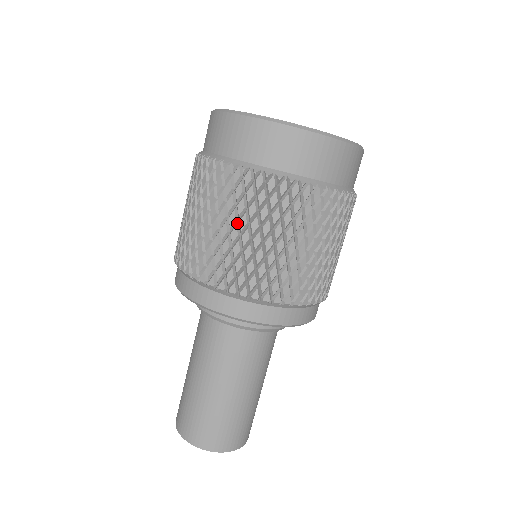
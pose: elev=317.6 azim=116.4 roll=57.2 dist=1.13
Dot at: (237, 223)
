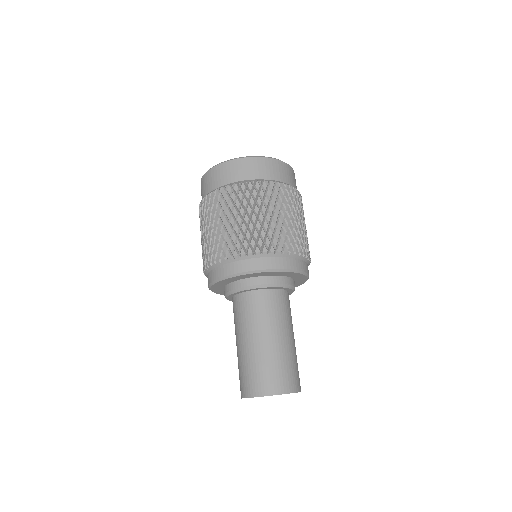
Dot at: (267, 211)
